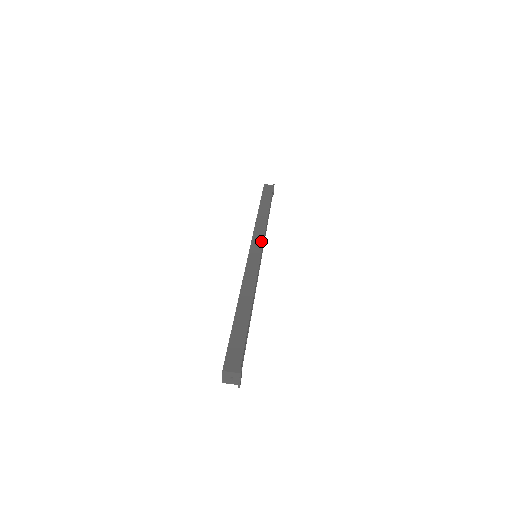
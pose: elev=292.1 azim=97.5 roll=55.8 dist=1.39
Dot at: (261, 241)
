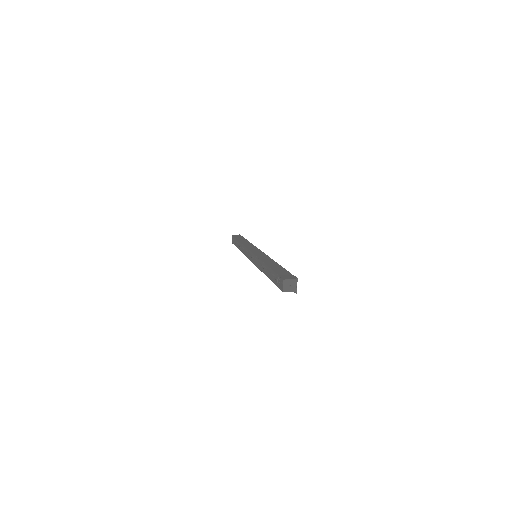
Dot at: (255, 248)
